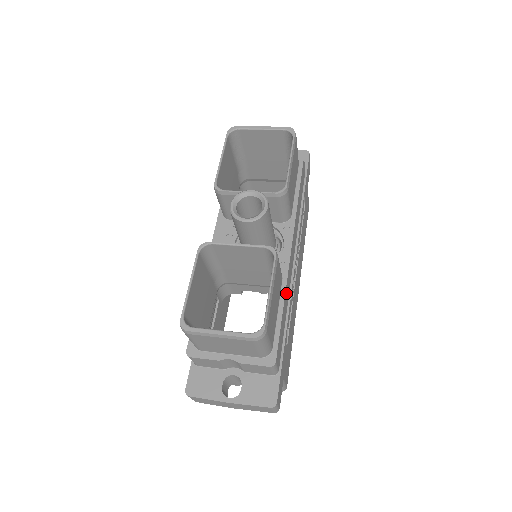
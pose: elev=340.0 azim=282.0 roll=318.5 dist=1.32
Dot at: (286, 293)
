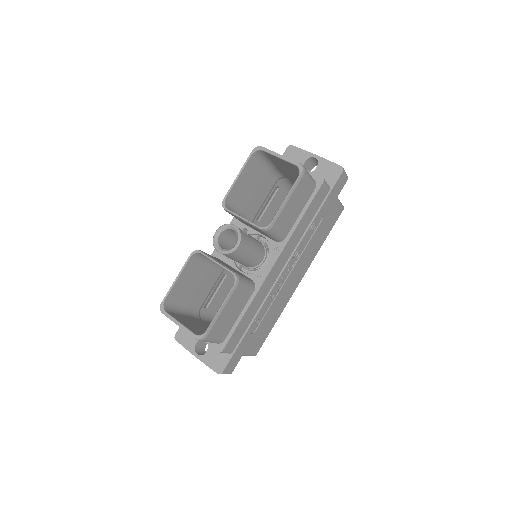
Dot at: (255, 301)
